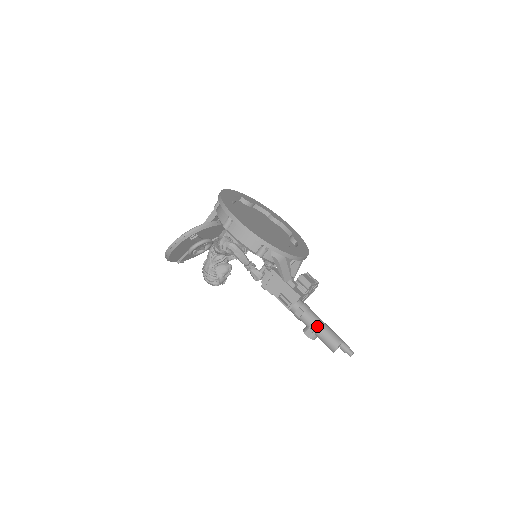
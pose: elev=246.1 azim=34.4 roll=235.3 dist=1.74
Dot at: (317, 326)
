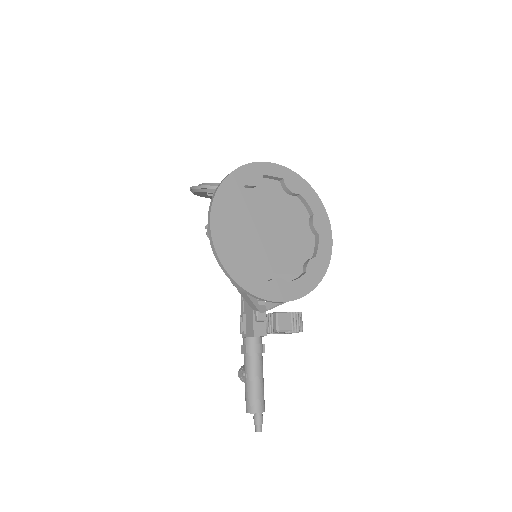
Dot at: (248, 377)
